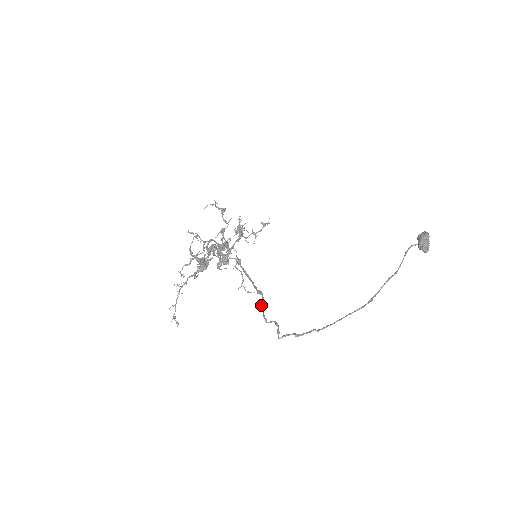
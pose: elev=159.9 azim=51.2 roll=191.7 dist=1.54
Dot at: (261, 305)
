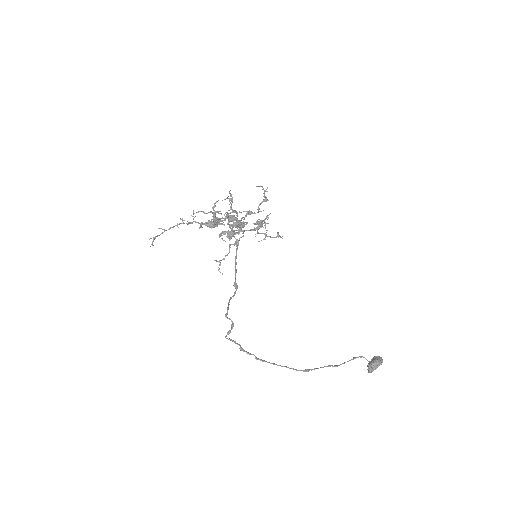
Dot at: (230, 297)
